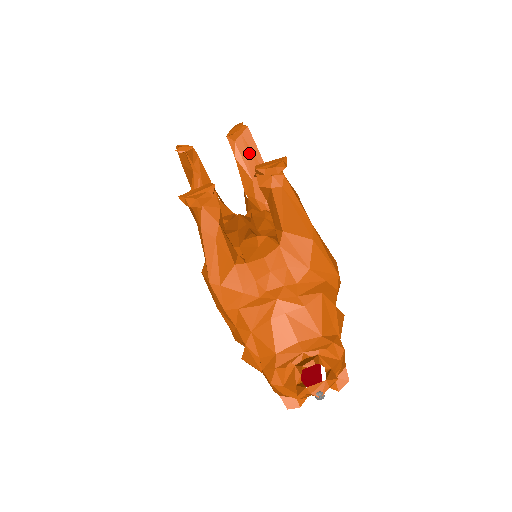
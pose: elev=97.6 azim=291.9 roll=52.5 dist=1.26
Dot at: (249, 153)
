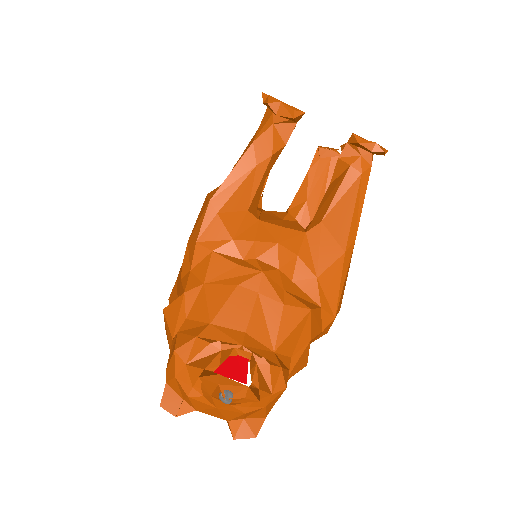
Dot at: (324, 177)
